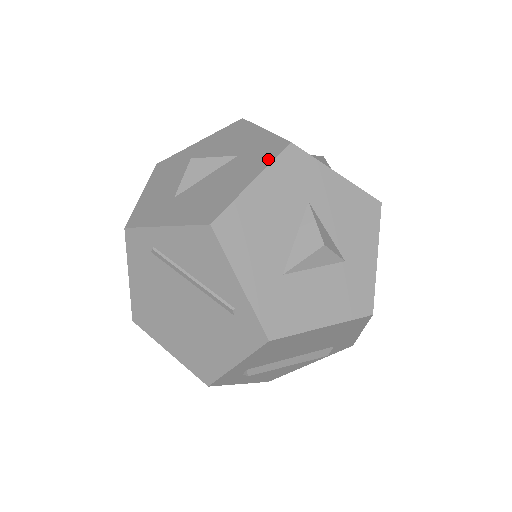
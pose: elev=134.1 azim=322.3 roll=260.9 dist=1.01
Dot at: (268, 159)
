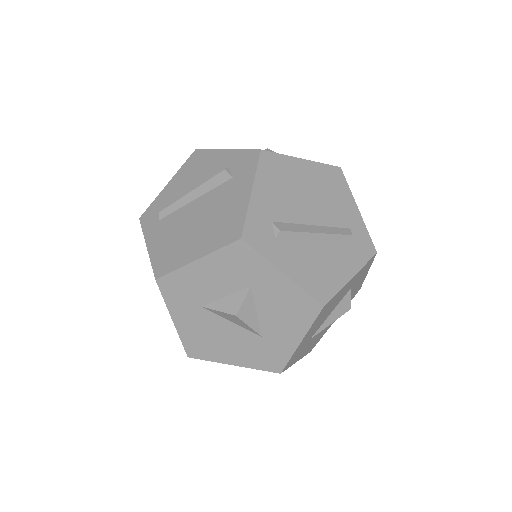
Dot at: (259, 366)
